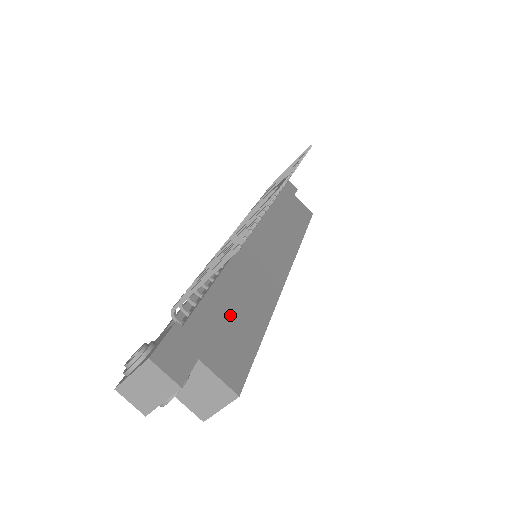
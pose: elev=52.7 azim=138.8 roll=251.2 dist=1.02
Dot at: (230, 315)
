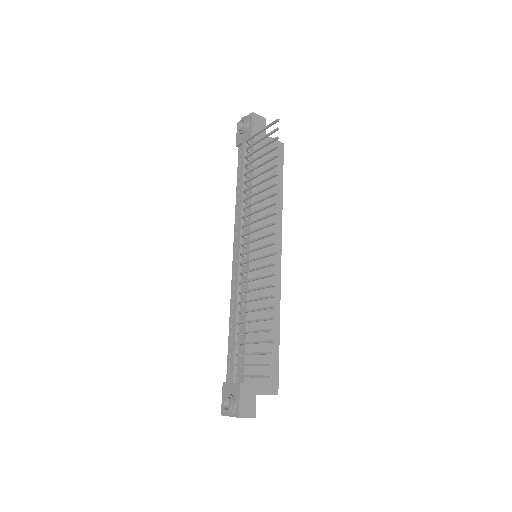
Dot at: (260, 347)
